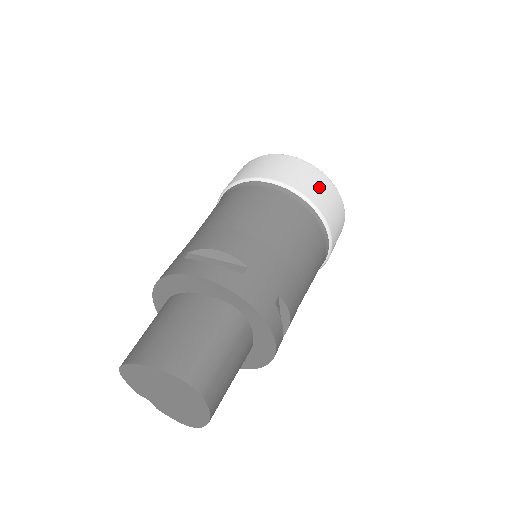
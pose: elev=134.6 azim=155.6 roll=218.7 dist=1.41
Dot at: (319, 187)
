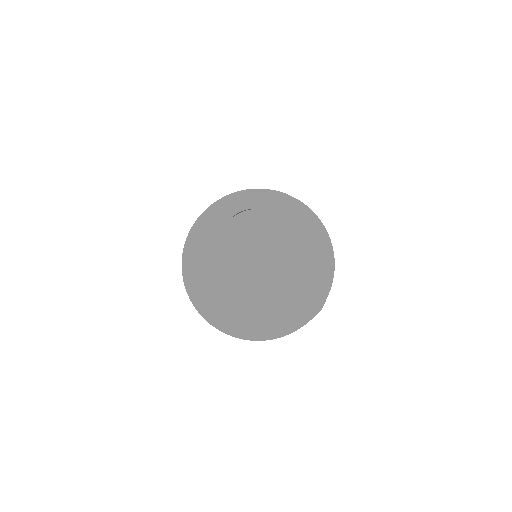
Dot at: occluded
